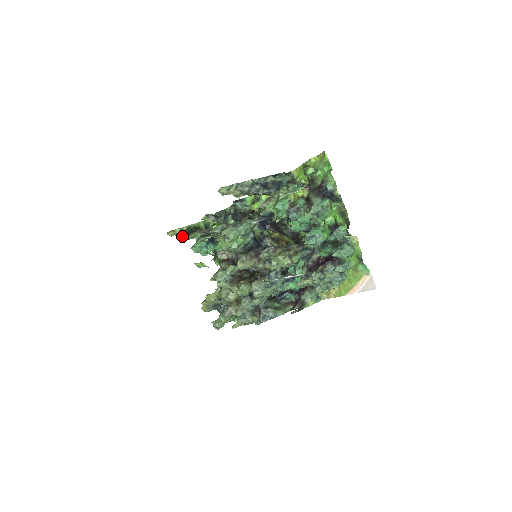
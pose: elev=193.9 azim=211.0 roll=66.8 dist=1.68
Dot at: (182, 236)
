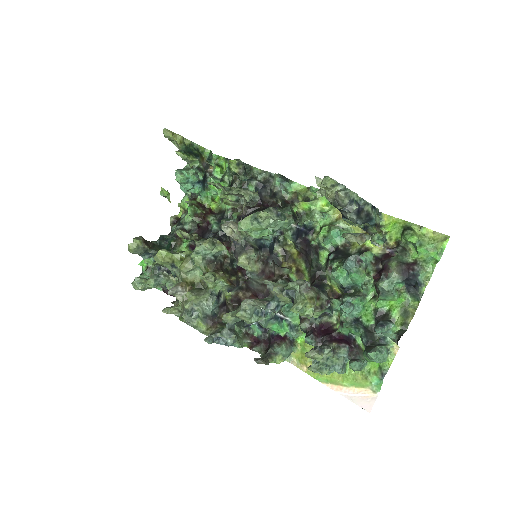
Dot at: occluded
